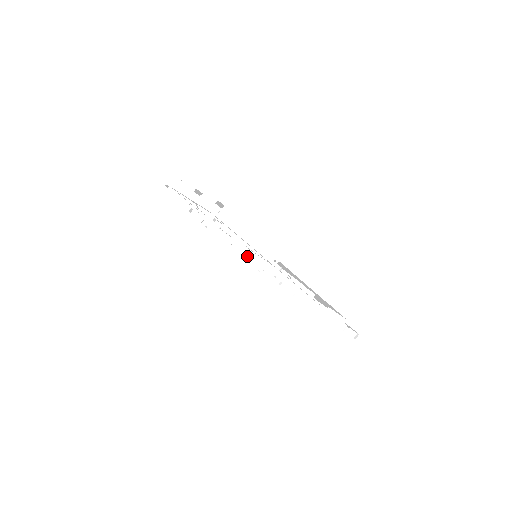
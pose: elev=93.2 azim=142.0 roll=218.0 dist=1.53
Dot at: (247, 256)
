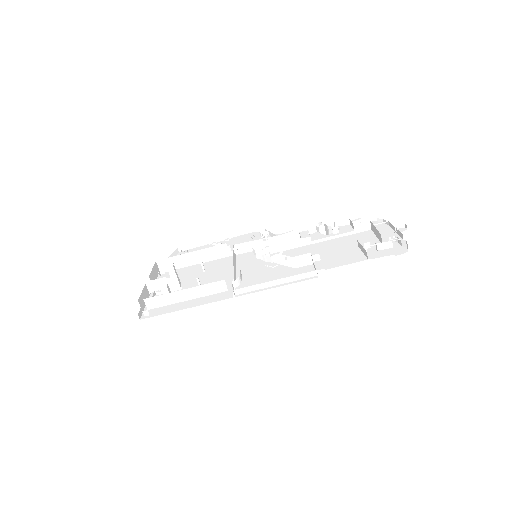
Dot at: occluded
